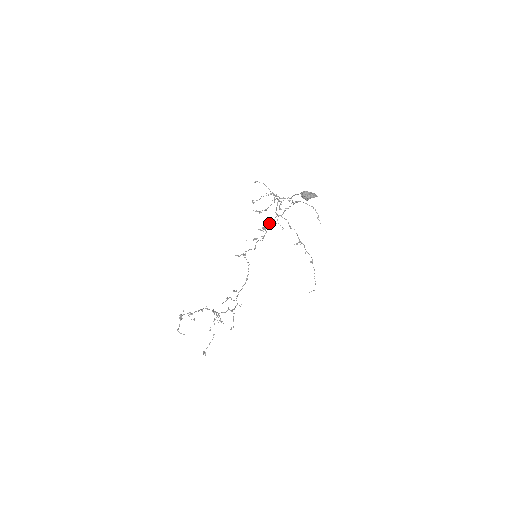
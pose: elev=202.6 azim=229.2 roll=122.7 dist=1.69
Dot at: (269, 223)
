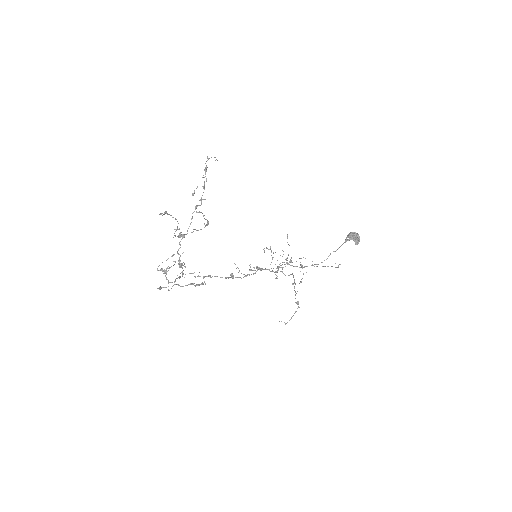
Dot at: occluded
